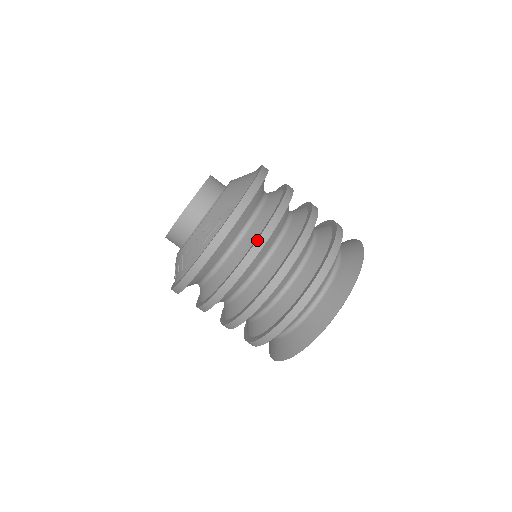
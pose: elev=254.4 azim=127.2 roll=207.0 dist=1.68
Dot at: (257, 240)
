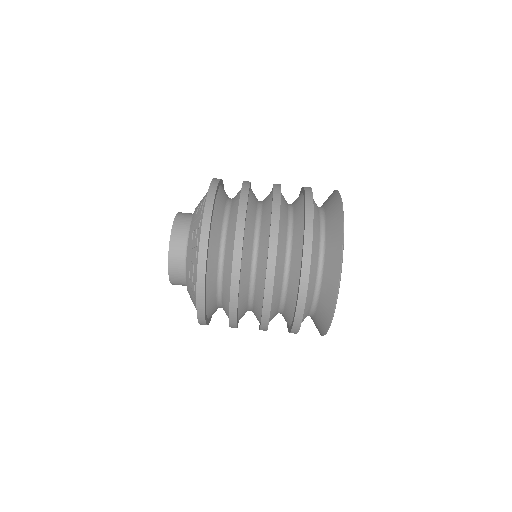
Dot at: (241, 188)
